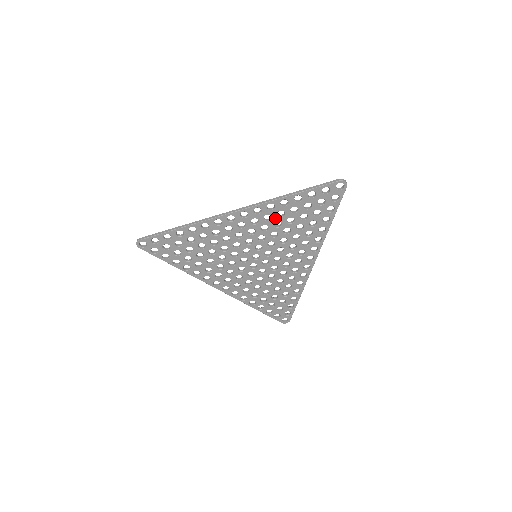
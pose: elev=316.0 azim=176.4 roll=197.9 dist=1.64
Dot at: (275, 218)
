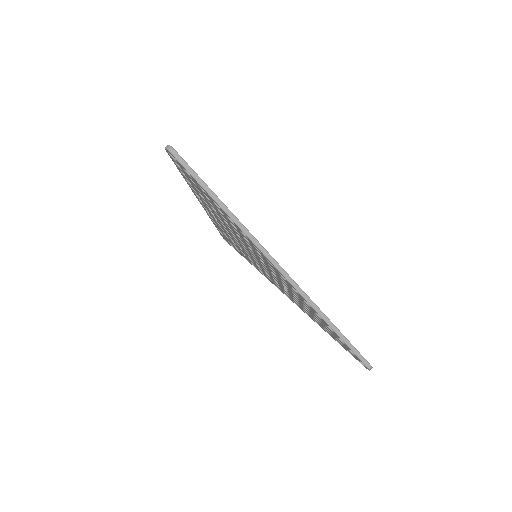
Dot at: (300, 298)
